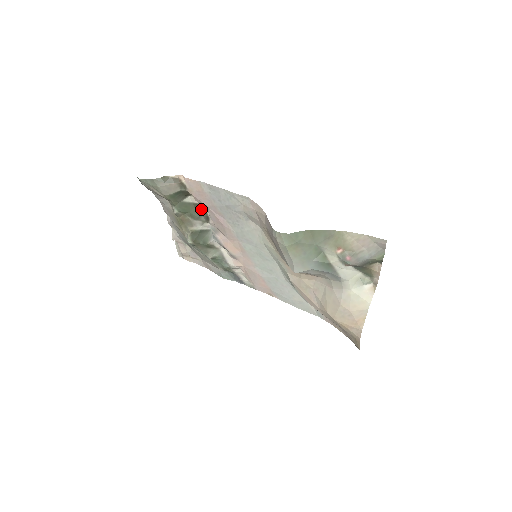
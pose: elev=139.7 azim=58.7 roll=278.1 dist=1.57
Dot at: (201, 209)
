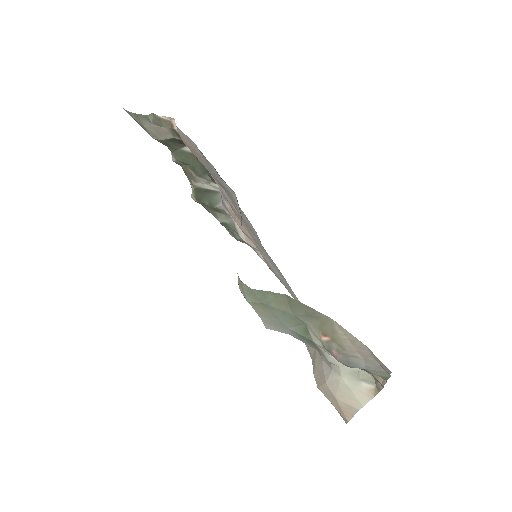
Dot at: (204, 166)
